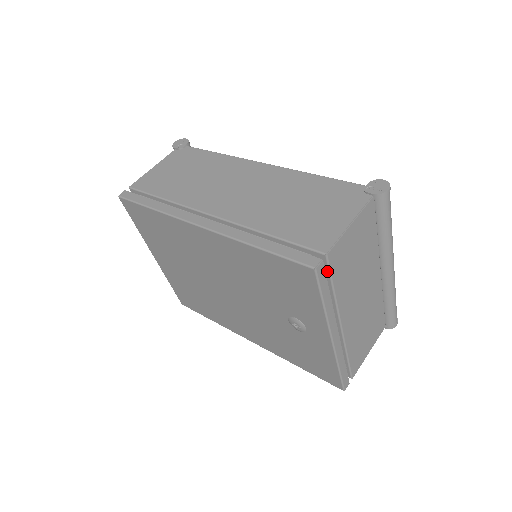
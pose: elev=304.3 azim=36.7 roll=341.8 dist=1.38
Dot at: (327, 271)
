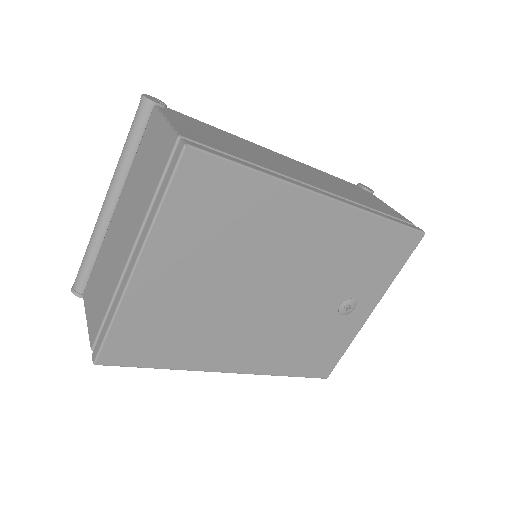
Dot at: occluded
